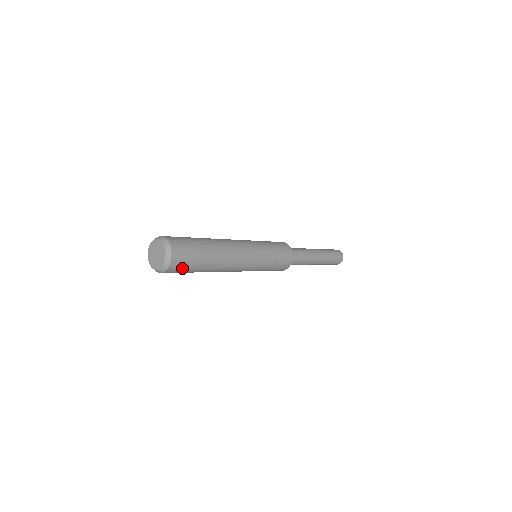
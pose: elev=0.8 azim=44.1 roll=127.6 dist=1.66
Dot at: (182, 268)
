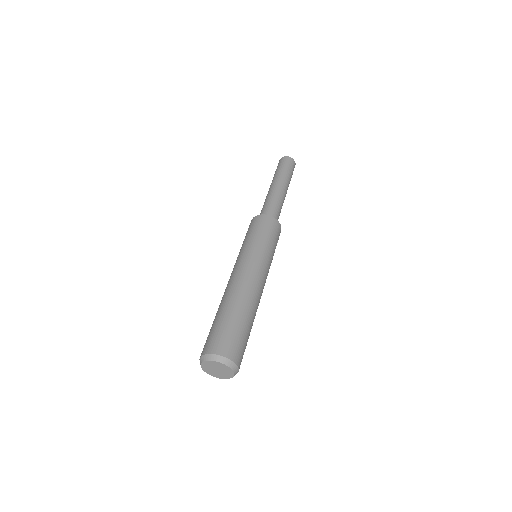
Dot at: occluded
